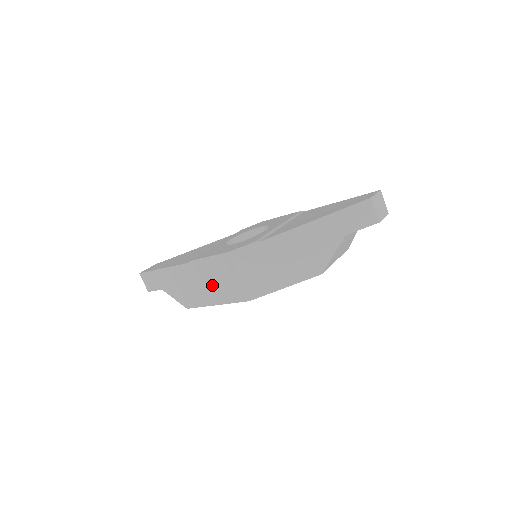
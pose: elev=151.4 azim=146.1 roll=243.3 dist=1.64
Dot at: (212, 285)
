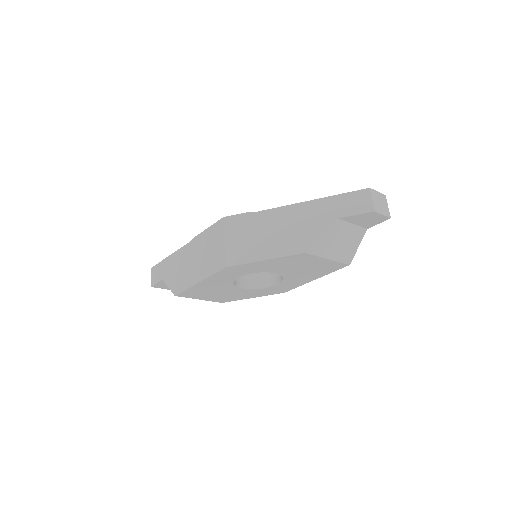
Dot at: (202, 259)
